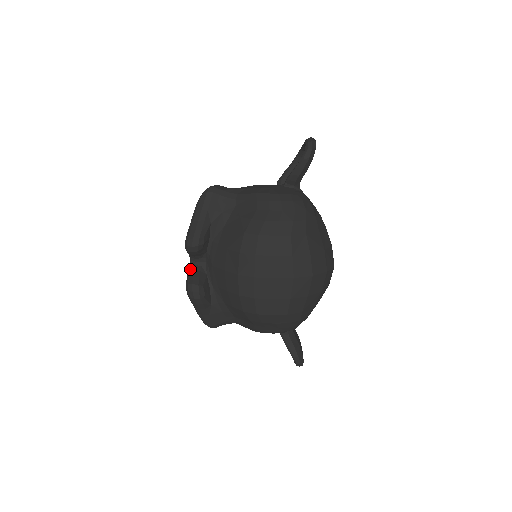
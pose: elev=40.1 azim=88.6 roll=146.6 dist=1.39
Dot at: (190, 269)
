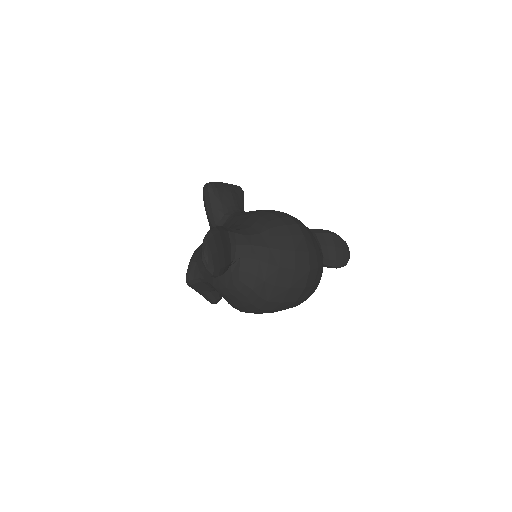
Dot at: occluded
